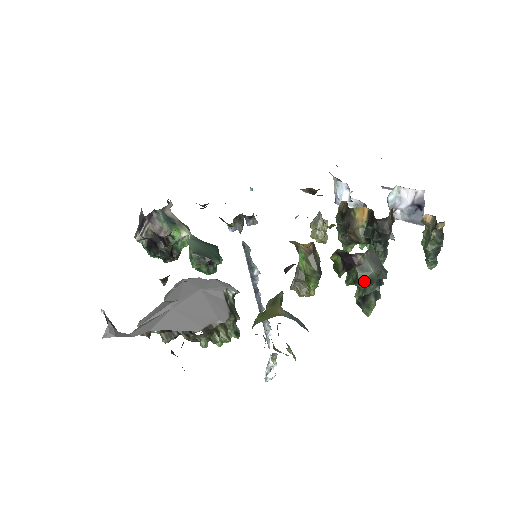
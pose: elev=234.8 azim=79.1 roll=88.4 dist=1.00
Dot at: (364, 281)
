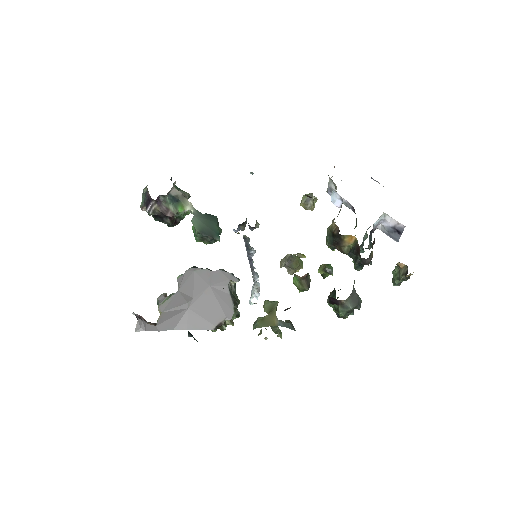
Dot at: (343, 314)
